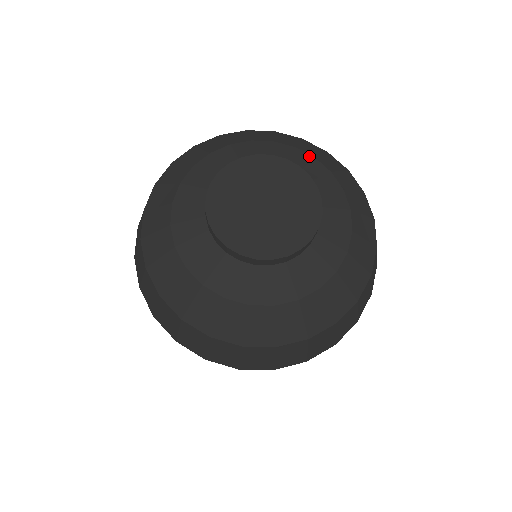
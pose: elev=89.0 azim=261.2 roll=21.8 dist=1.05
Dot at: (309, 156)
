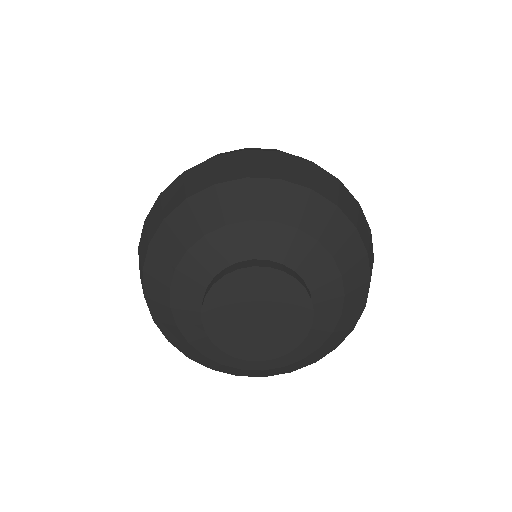
Dot at: (338, 273)
